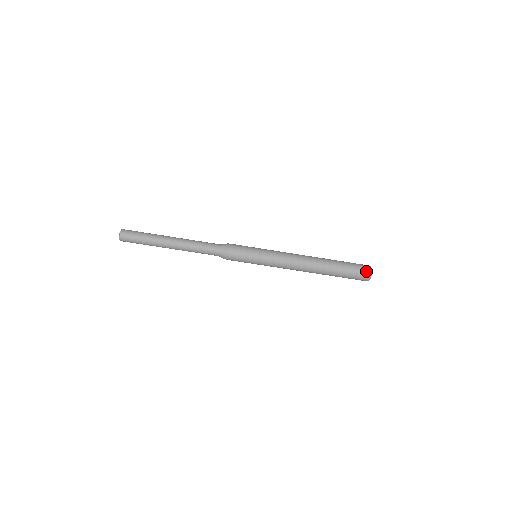
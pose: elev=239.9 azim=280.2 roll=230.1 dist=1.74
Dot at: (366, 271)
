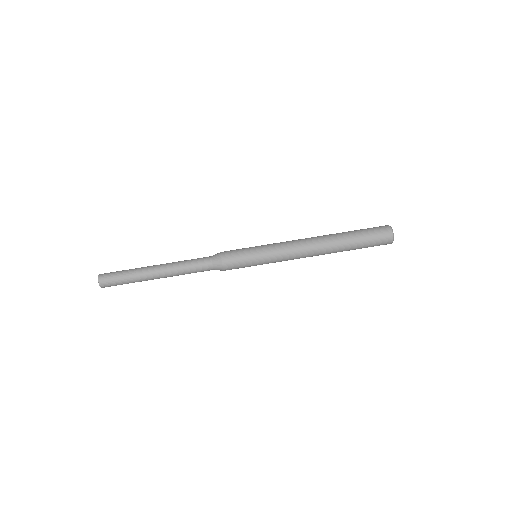
Dot at: (385, 231)
